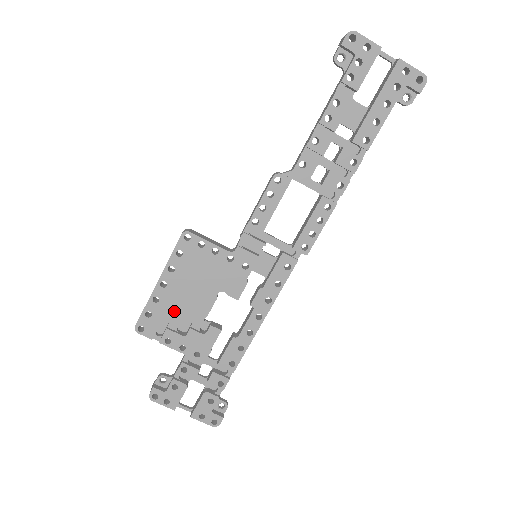
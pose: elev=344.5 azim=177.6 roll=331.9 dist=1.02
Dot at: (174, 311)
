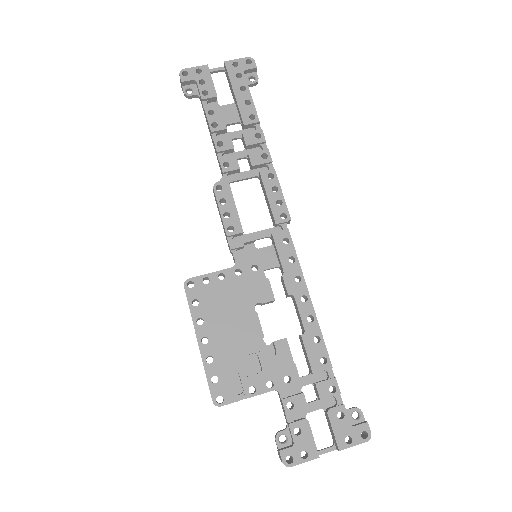
Dot at: (233, 356)
